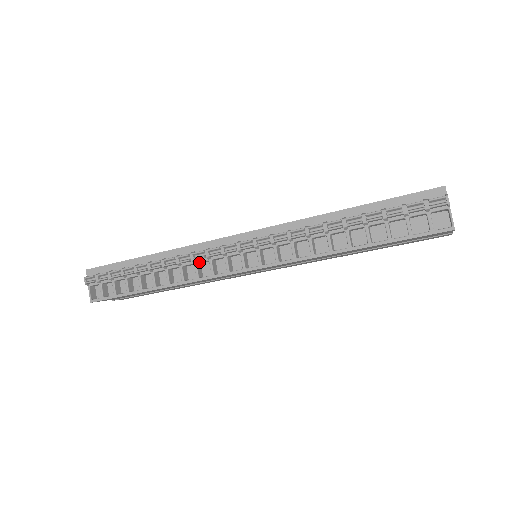
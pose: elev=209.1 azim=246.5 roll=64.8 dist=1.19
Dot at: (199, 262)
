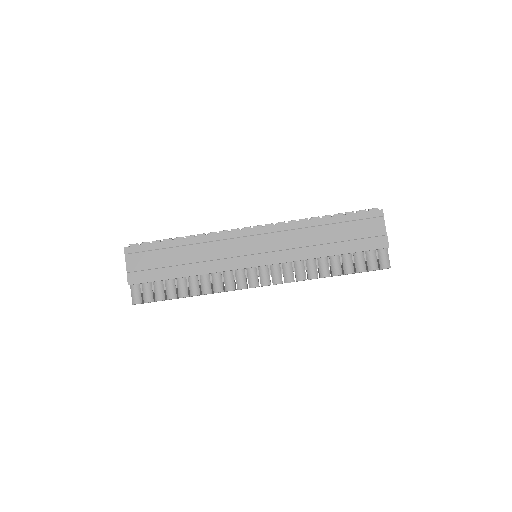
Dot at: occluded
